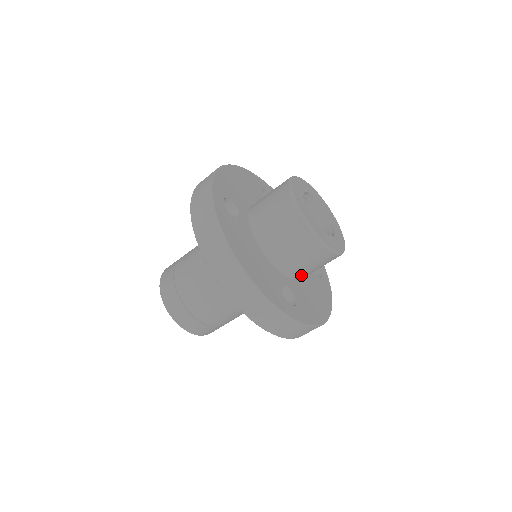
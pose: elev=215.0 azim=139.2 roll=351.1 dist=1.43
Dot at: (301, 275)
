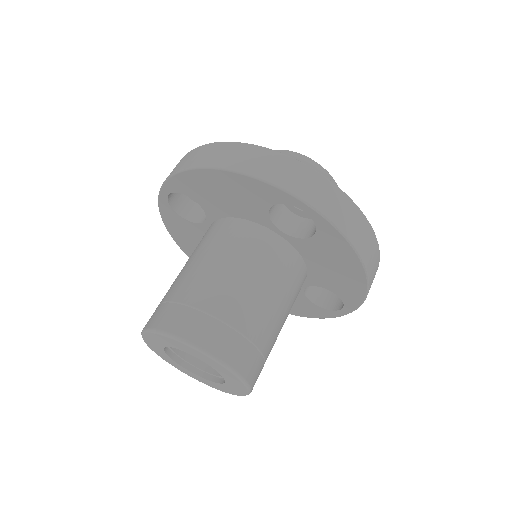
Dot at: occluded
